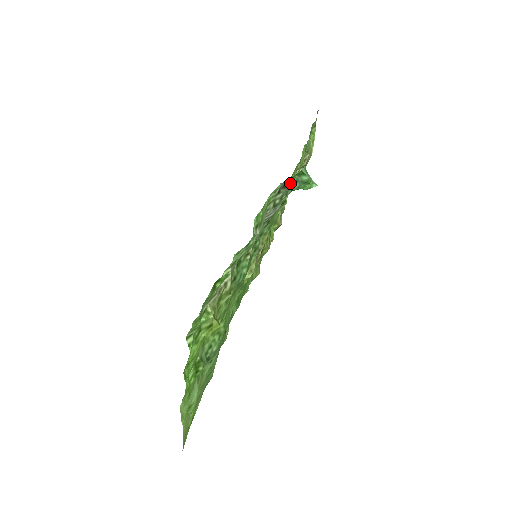
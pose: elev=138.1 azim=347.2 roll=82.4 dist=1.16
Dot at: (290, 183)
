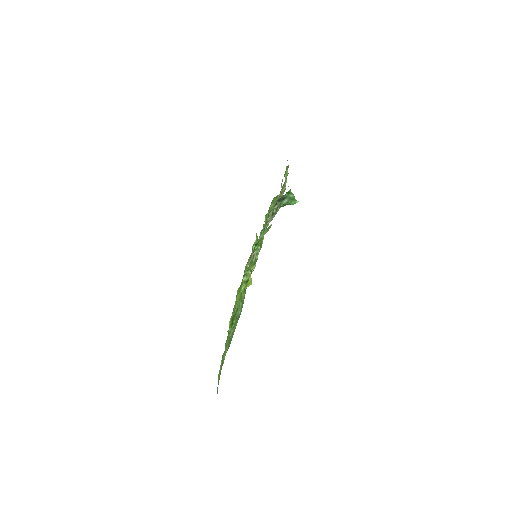
Dot at: (283, 198)
